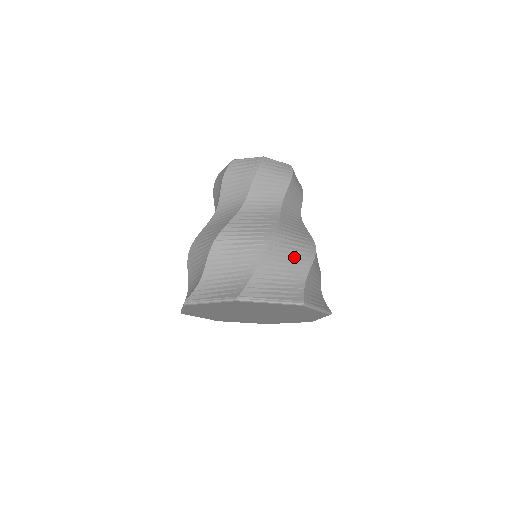
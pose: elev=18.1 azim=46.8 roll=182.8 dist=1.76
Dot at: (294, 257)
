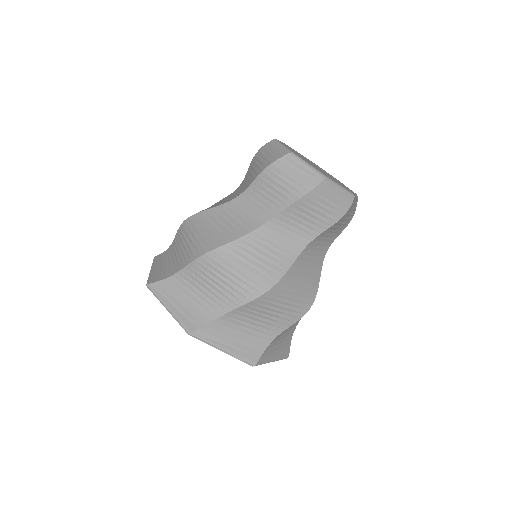
Dot at: (278, 313)
